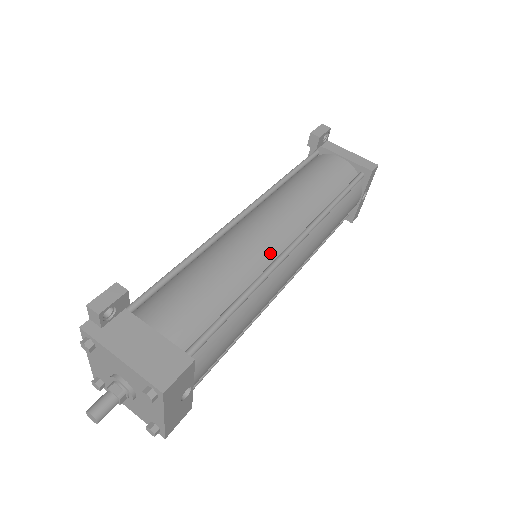
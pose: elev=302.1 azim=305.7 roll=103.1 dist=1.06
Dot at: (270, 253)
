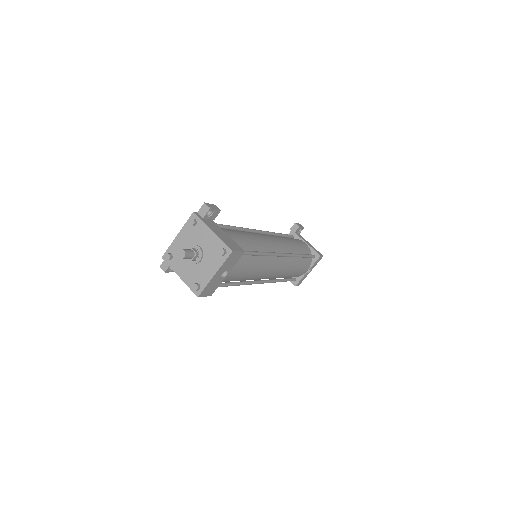
Dot at: (272, 249)
